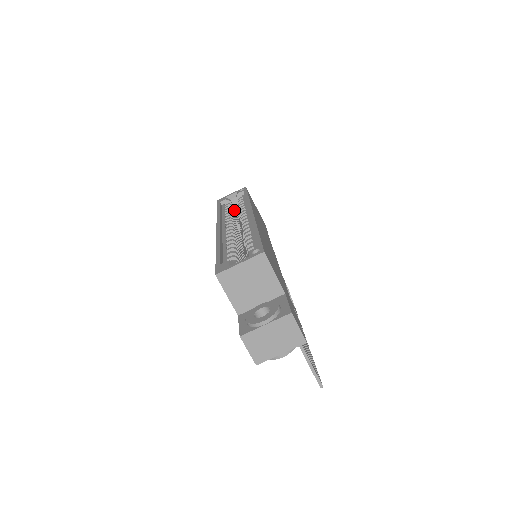
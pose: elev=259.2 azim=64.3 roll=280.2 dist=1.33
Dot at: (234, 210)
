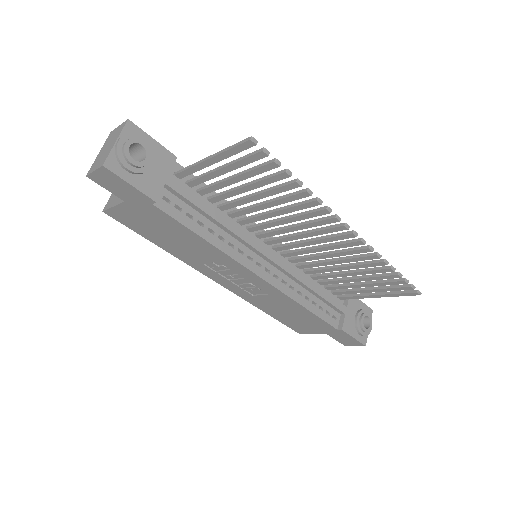
Dot at: occluded
